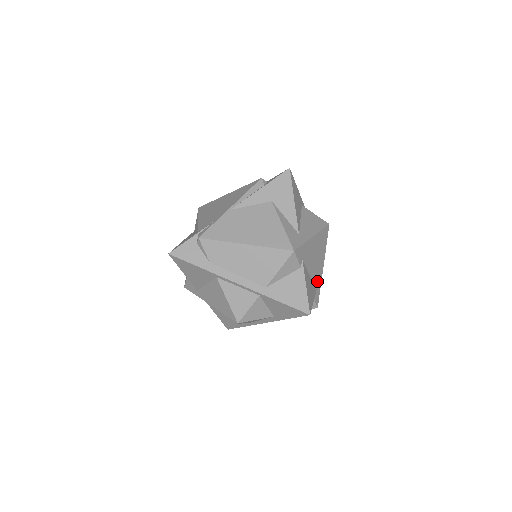
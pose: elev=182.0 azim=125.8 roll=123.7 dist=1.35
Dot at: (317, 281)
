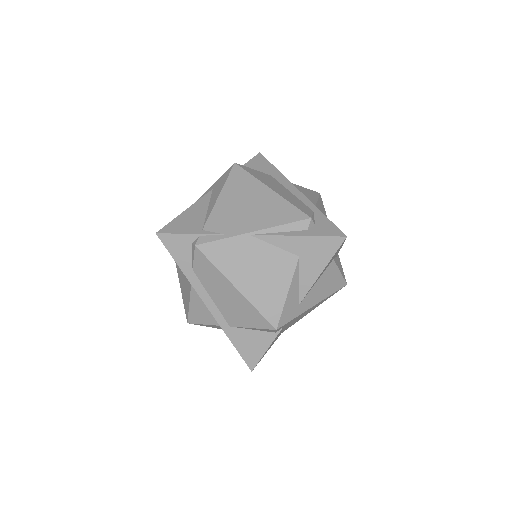
Dot at: (290, 325)
